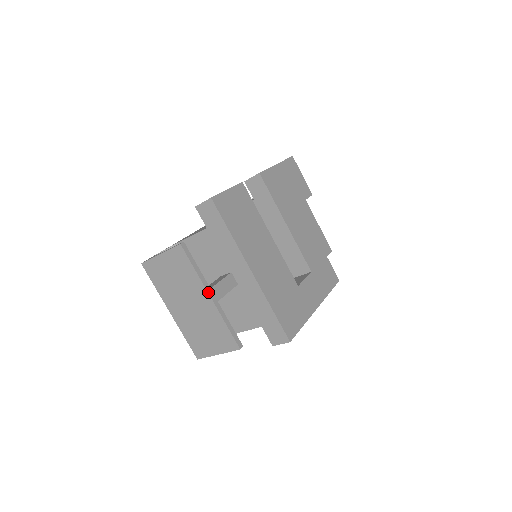
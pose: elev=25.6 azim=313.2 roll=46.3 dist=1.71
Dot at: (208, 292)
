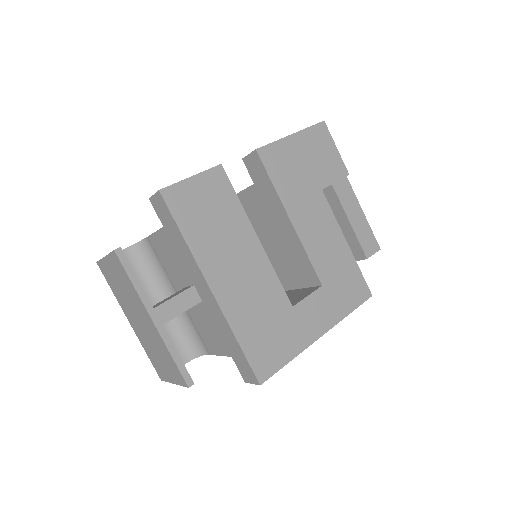
Dot at: (149, 313)
